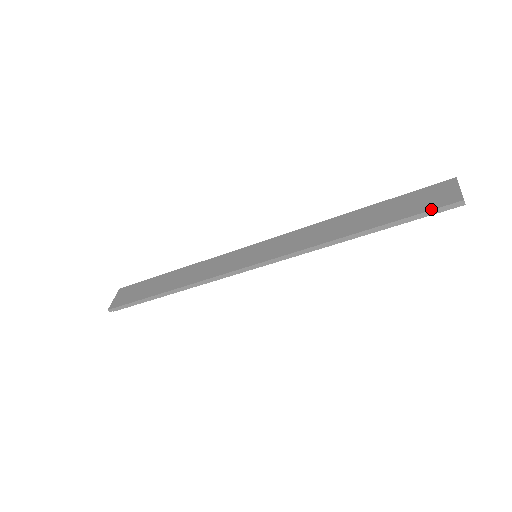
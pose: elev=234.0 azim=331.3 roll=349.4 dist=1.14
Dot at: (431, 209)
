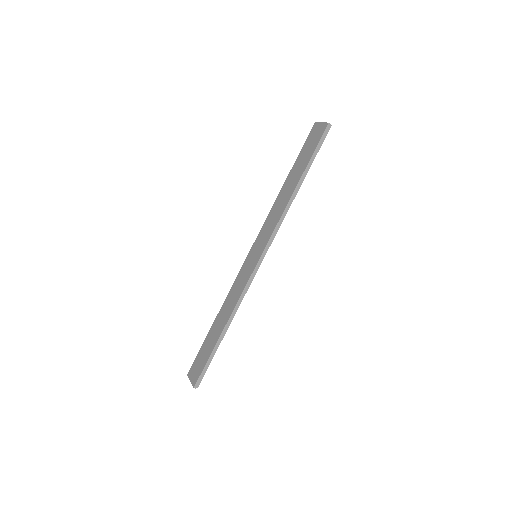
Dot at: (319, 140)
